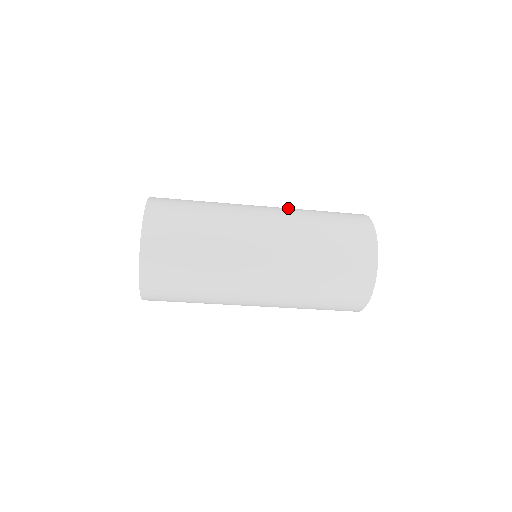
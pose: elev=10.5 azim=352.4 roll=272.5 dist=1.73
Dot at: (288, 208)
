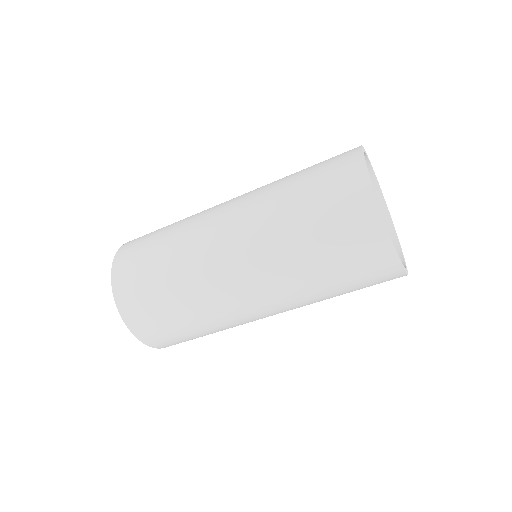
Dot at: (259, 220)
